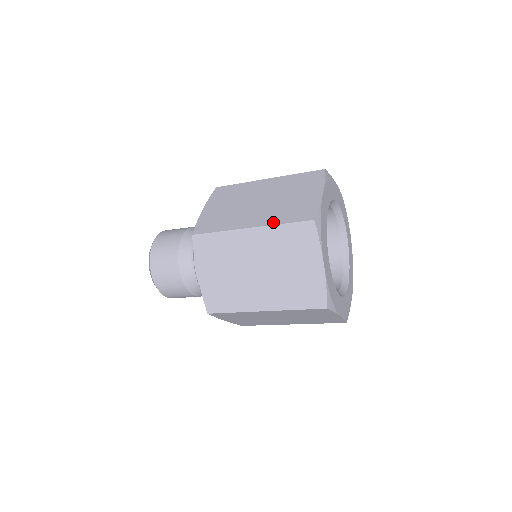
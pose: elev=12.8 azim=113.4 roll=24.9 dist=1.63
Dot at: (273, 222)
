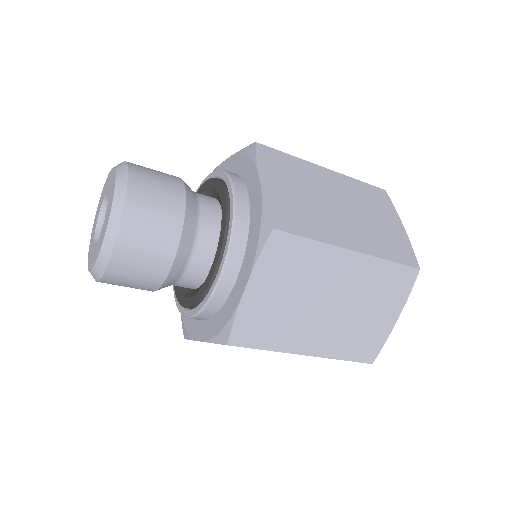
Dot at: occluded
